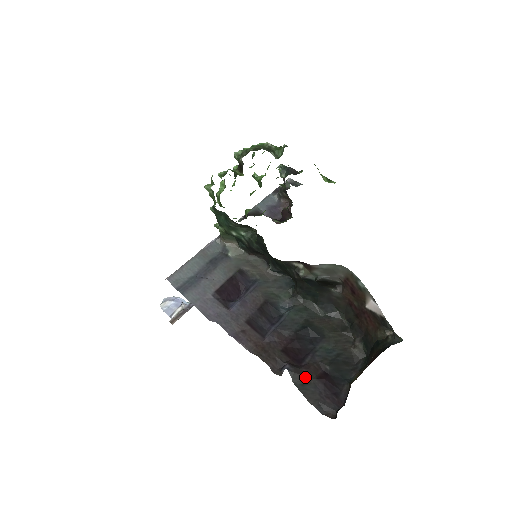
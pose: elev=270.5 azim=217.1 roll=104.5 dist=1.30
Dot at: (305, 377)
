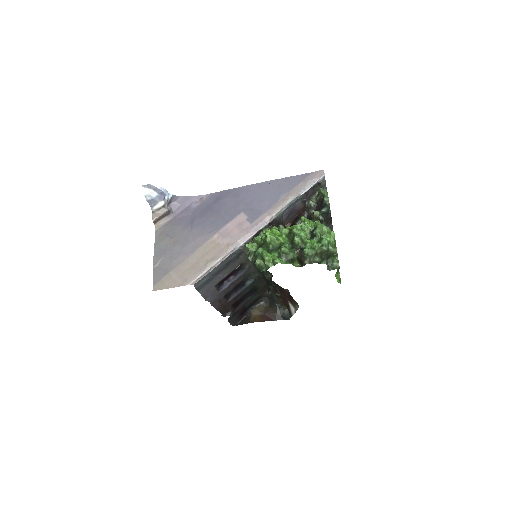
Dot at: occluded
